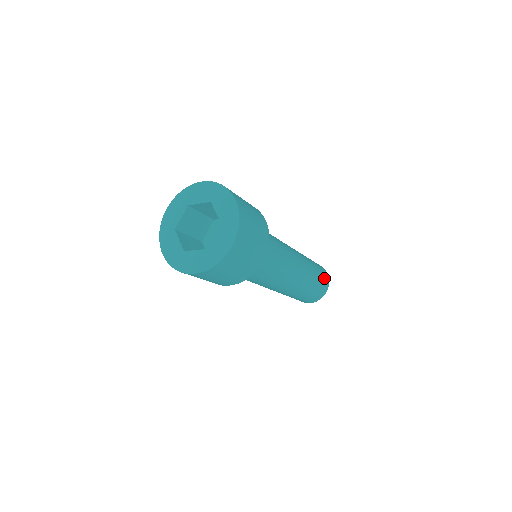
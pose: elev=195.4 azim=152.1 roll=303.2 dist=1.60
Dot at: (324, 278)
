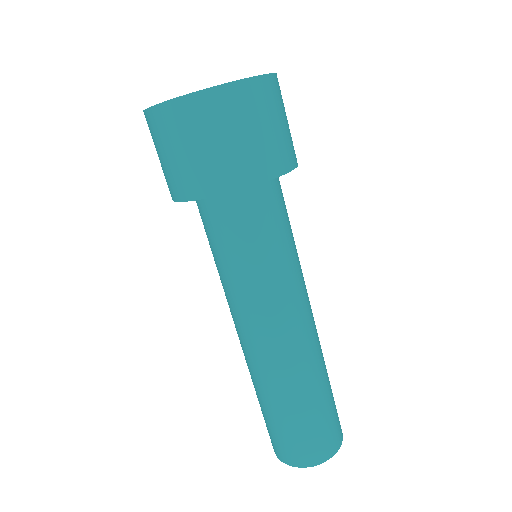
Dot at: (335, 425)
